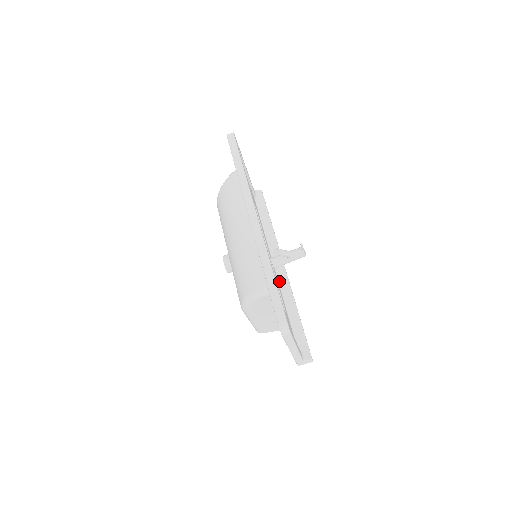
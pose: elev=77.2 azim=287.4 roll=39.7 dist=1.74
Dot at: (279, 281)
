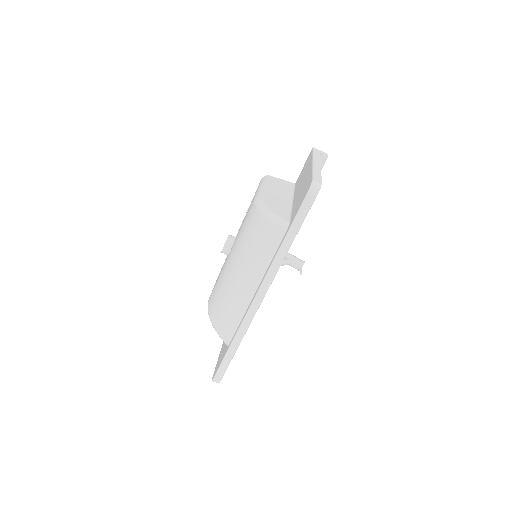
Dot at: occluded
